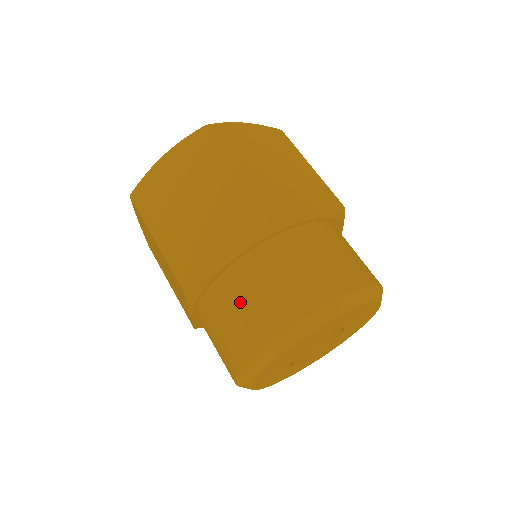
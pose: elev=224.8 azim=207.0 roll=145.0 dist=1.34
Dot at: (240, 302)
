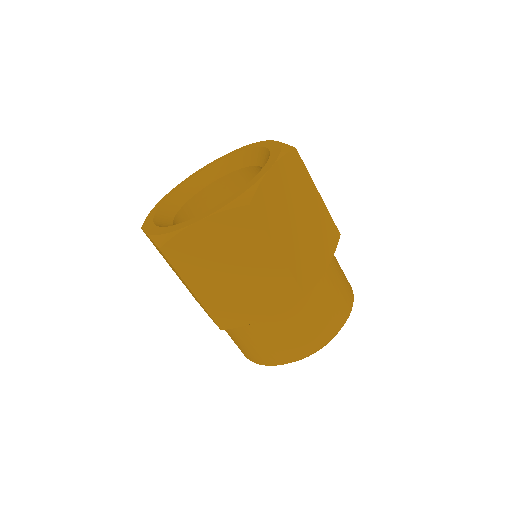
Dot at: (268, 339)
